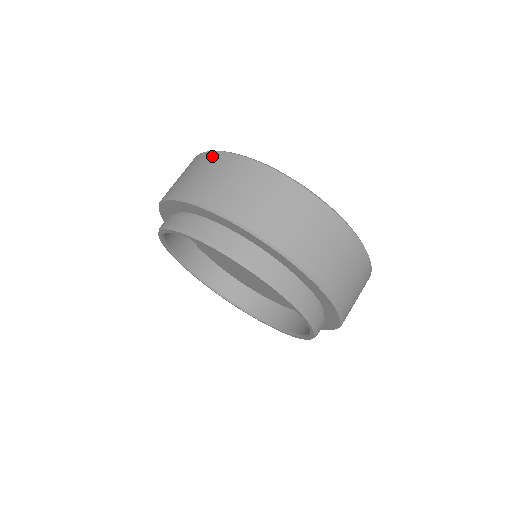
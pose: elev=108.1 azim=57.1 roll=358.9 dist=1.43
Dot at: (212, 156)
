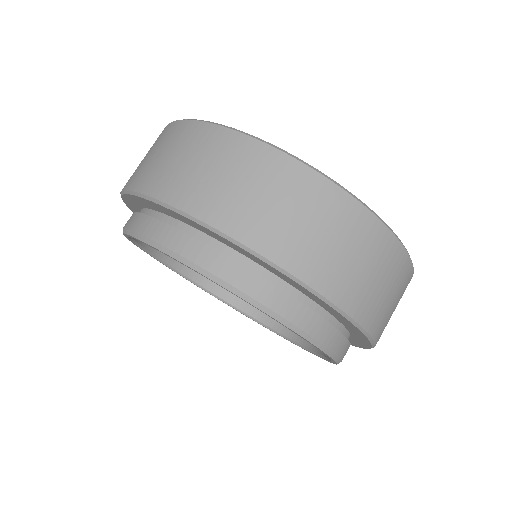
Dot at: (167, 129)
